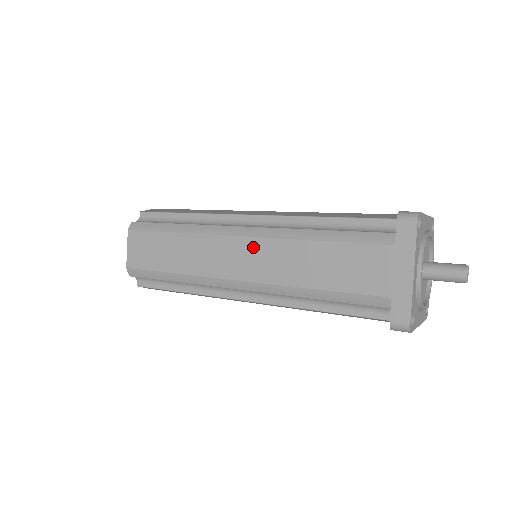
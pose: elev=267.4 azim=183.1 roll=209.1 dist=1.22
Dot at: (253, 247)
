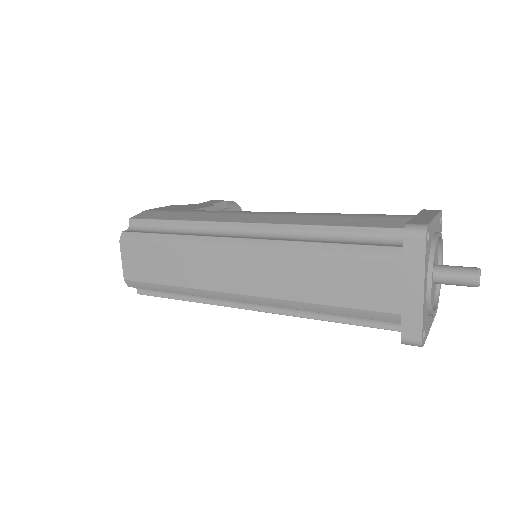
Dot at: (252, 261)
